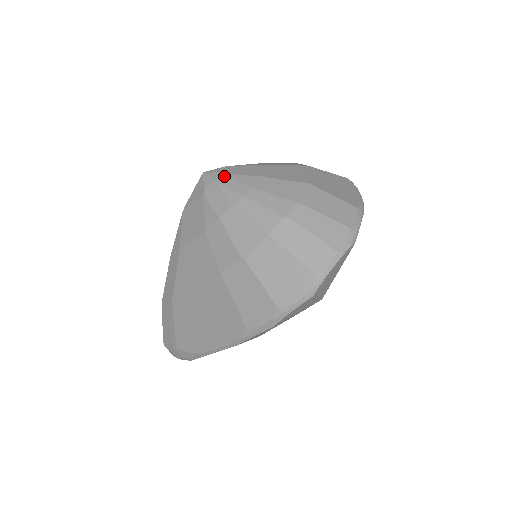
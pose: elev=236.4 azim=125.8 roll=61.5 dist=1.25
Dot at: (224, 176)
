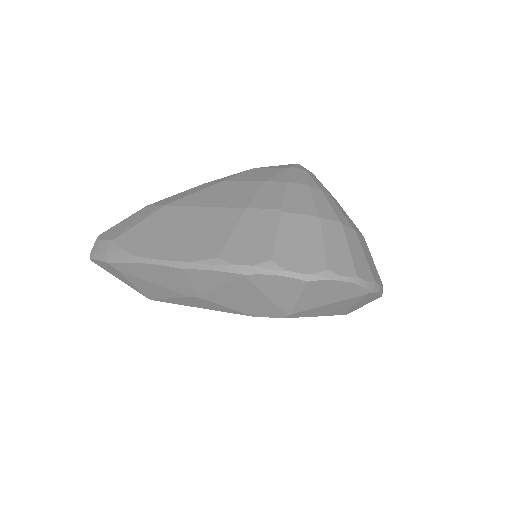
Dot at: (314, 175)
